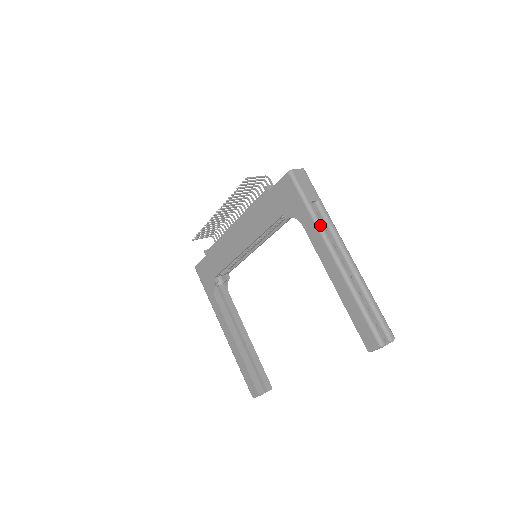
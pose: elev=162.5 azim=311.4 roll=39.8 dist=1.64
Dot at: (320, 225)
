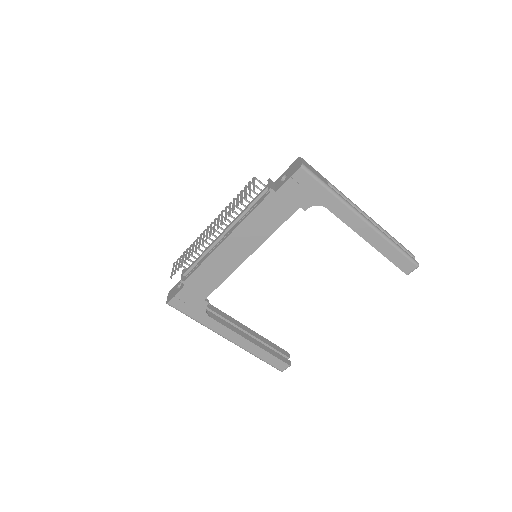
Dot at: (346, 201)
